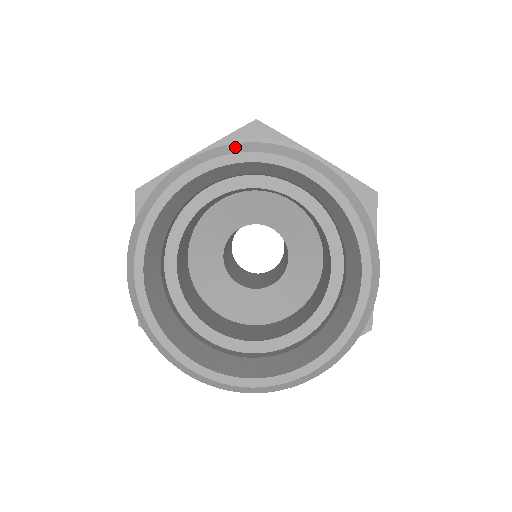
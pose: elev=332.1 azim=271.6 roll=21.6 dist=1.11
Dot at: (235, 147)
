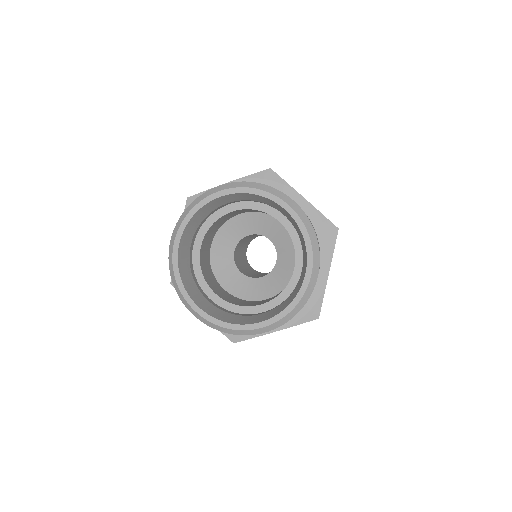
Dot at: (246, 184)
